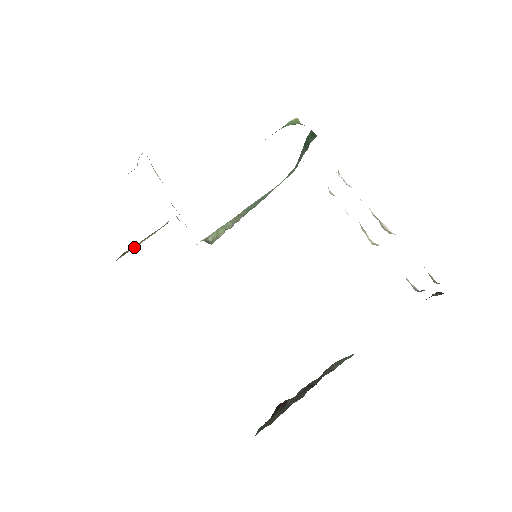
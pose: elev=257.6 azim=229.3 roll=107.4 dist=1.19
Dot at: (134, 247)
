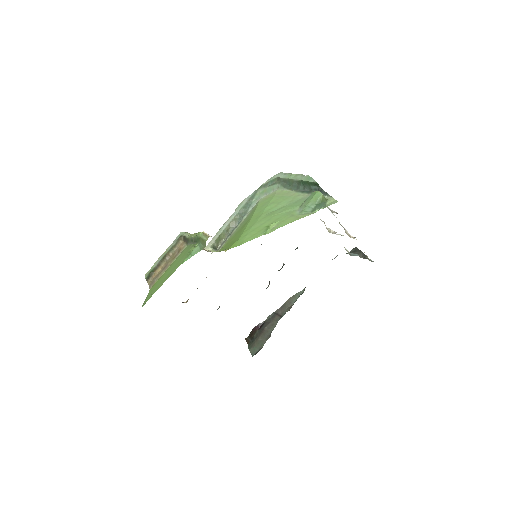
Dot at: (160, 268)
